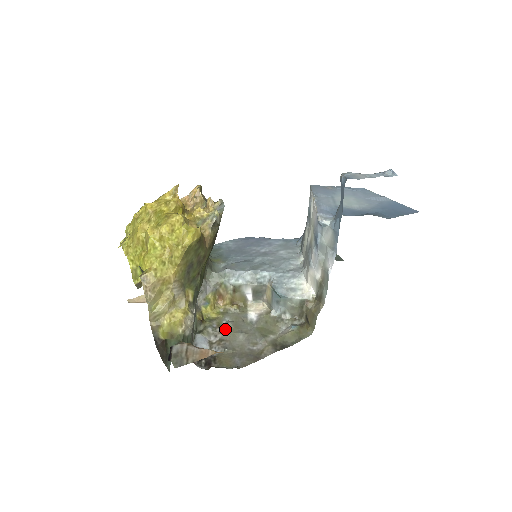
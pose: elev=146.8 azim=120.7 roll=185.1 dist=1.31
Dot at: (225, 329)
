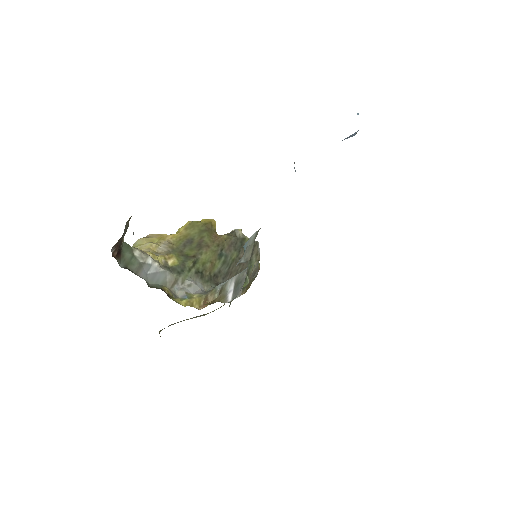
Dot at: occluded
